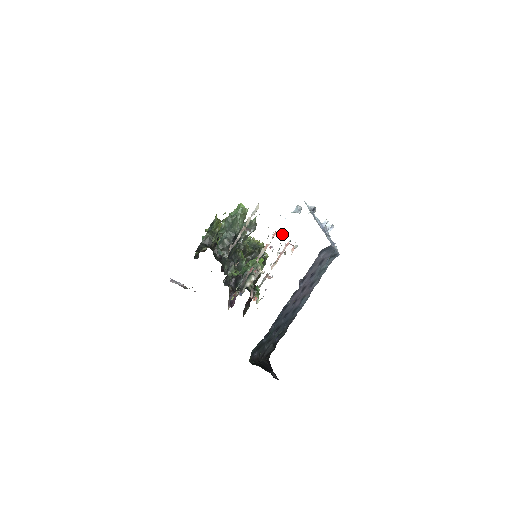
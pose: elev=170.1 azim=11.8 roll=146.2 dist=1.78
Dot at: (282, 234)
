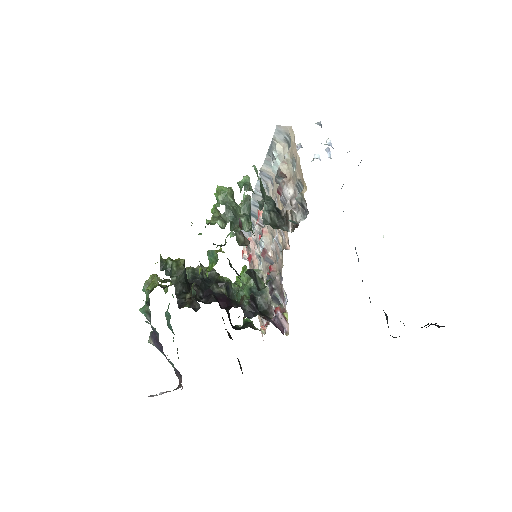
Dot at: occluded
